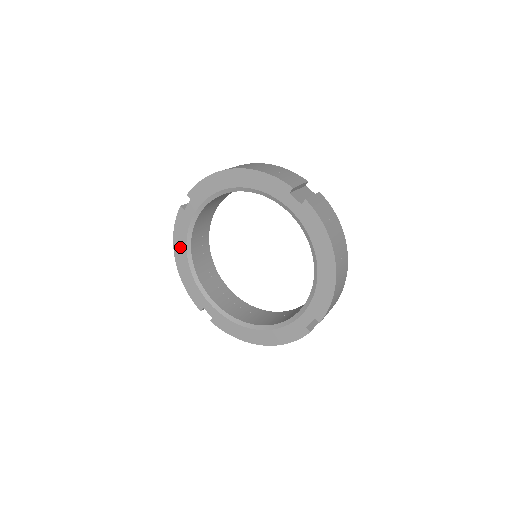
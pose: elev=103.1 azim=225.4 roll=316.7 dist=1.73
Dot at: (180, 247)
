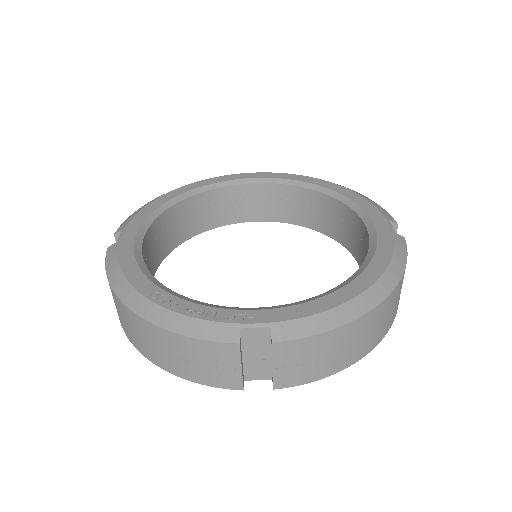
Dot at: occluded
